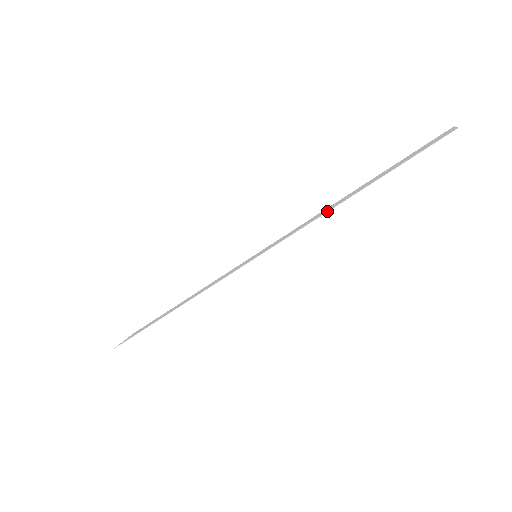
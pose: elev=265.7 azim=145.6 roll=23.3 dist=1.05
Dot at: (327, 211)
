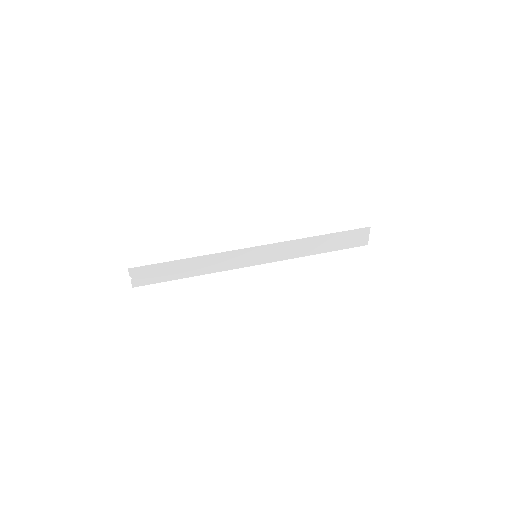
Dot at: (307, 238)
